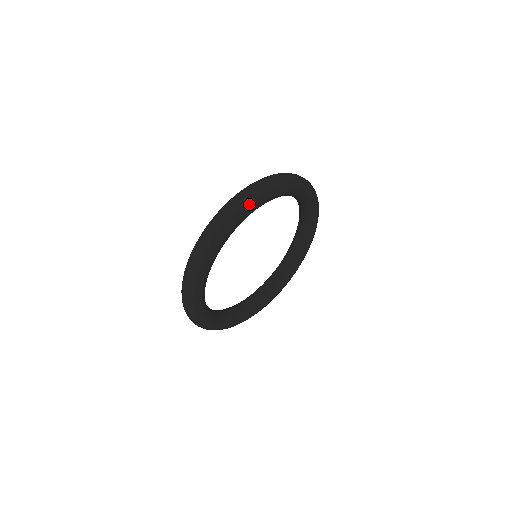
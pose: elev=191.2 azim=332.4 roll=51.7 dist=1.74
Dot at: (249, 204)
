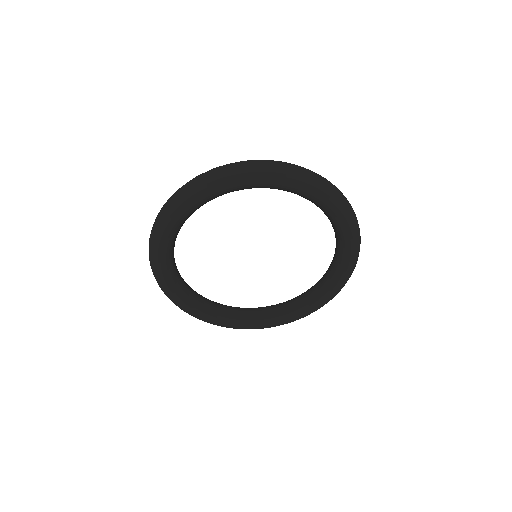
Dot at: (166, 217)
